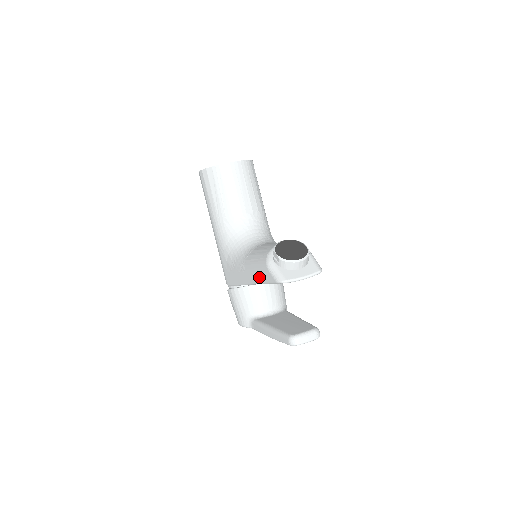
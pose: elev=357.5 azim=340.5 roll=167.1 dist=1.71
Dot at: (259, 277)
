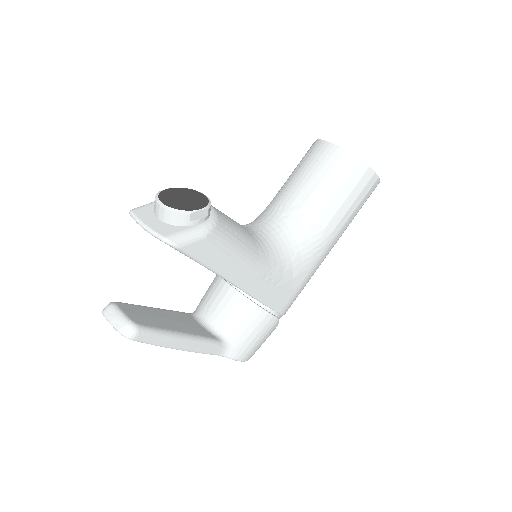
Dot at: occluded
